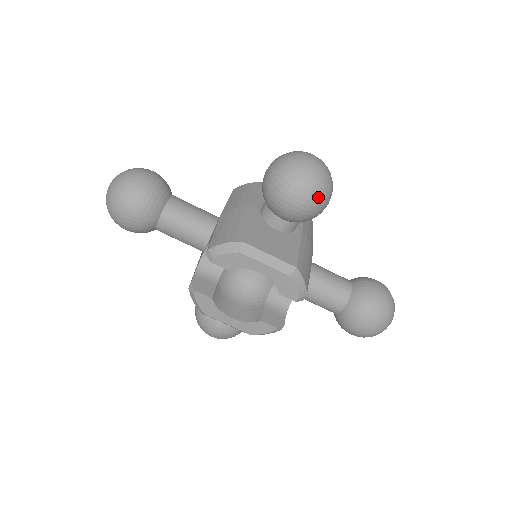
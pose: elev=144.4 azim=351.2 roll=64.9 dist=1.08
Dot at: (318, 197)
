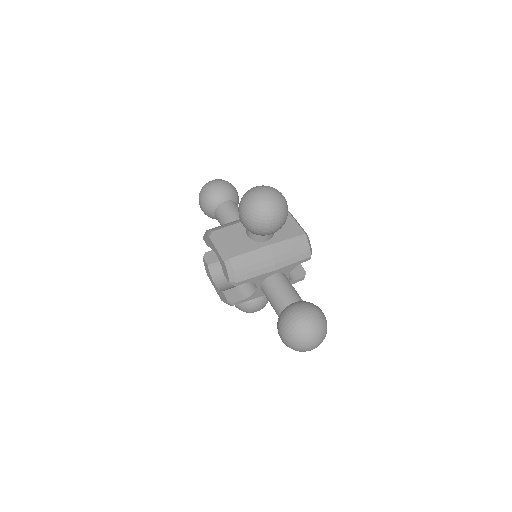
Dot at: (253, 217)
